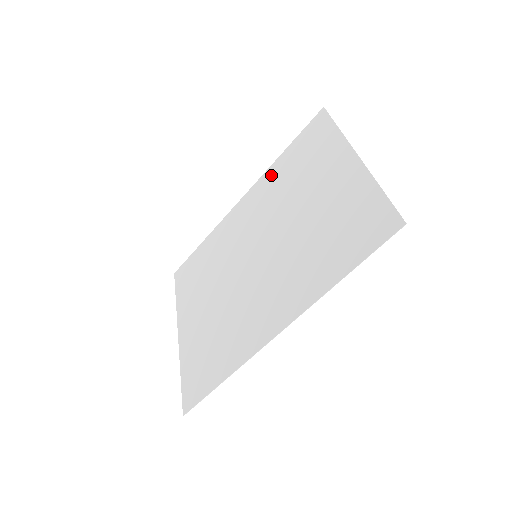
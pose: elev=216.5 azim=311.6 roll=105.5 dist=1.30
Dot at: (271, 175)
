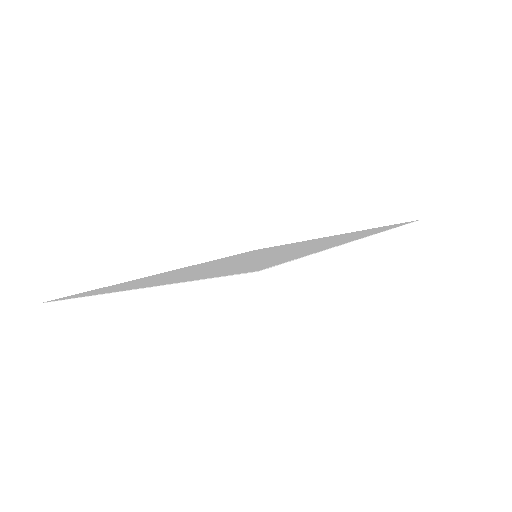
Dot at: (219, 259)
